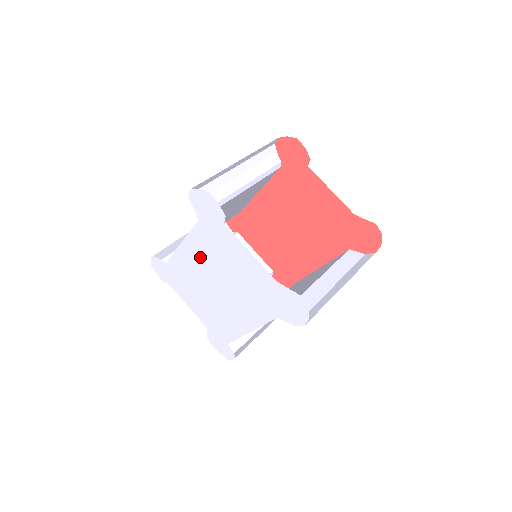
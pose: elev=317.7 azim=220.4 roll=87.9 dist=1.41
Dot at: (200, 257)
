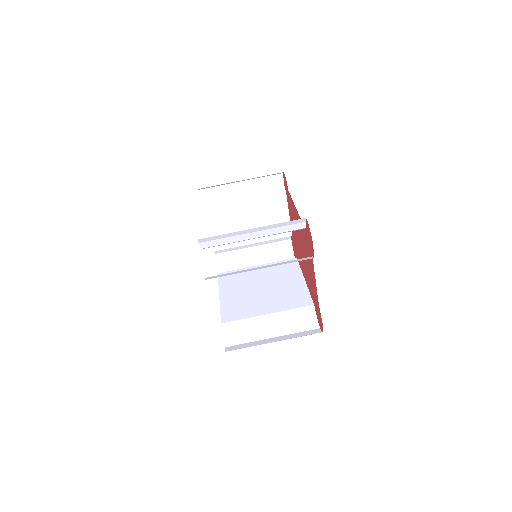
Dot at: occluded
